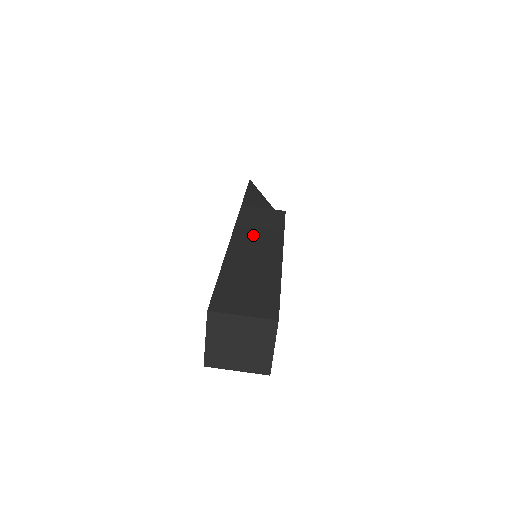
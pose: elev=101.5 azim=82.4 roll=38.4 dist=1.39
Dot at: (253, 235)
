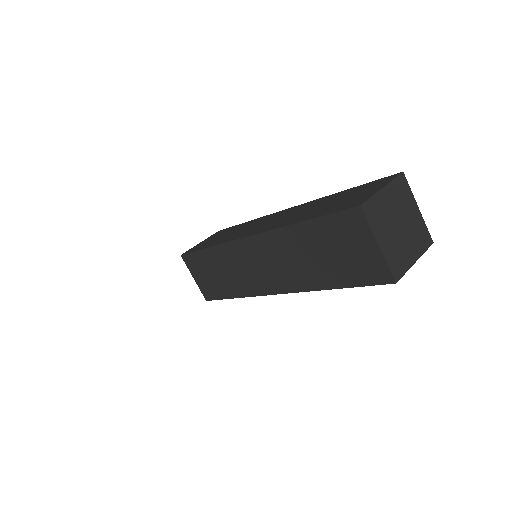
Dot at: (243, 231)
